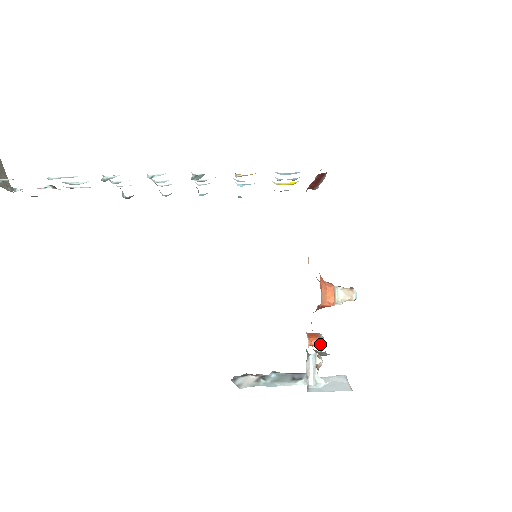
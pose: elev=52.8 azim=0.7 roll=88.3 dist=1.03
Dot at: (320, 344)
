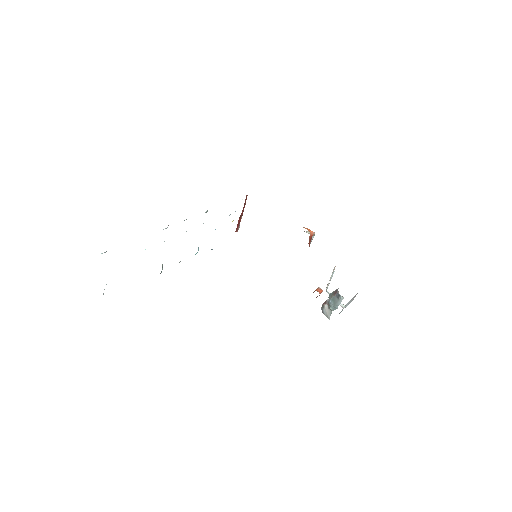
Dot at: (322, 290)
